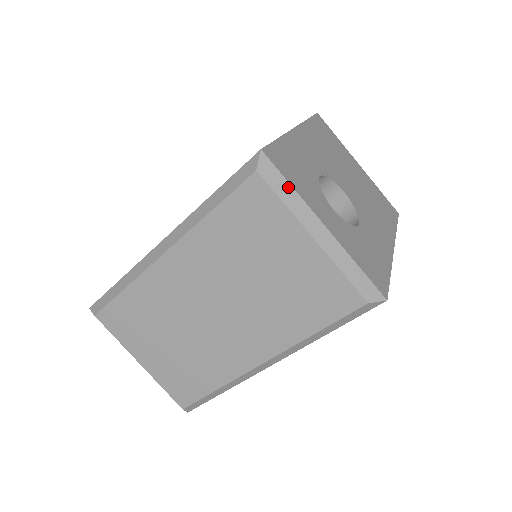
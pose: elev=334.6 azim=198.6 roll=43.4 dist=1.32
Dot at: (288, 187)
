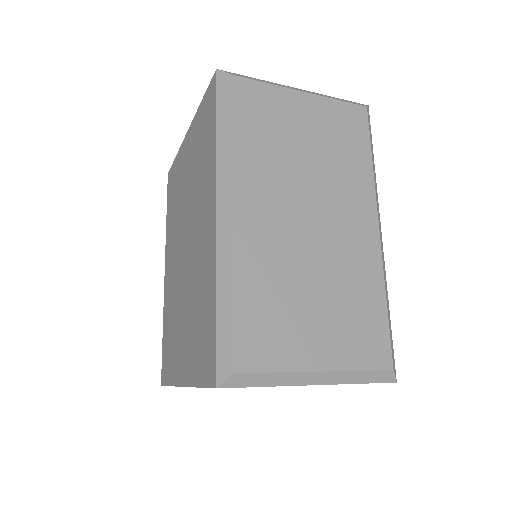
Dot at: (255, 79)
